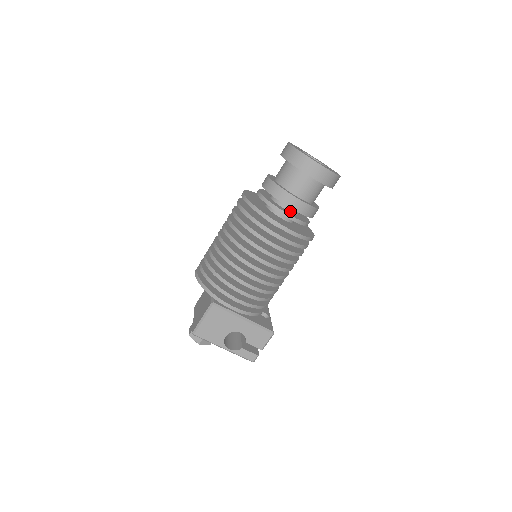
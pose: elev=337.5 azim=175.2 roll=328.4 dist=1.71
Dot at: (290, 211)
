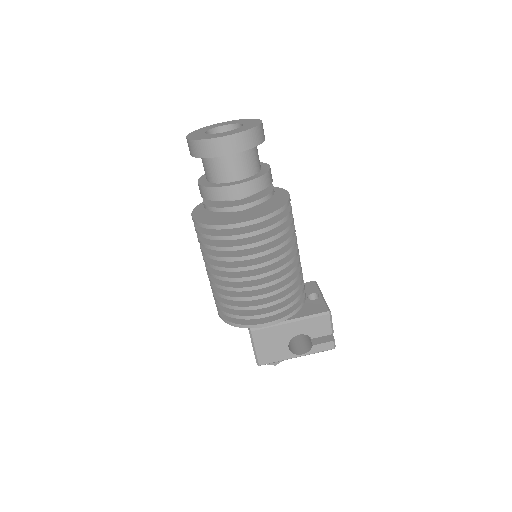
Dot at: (243, 198)
